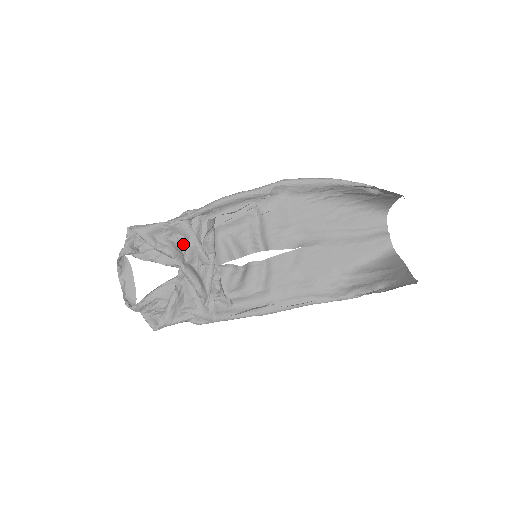
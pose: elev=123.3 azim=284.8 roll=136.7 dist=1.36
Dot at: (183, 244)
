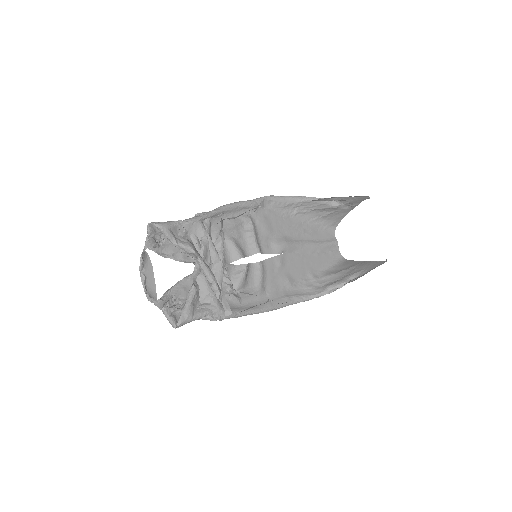
Dot at: (197, 243)
